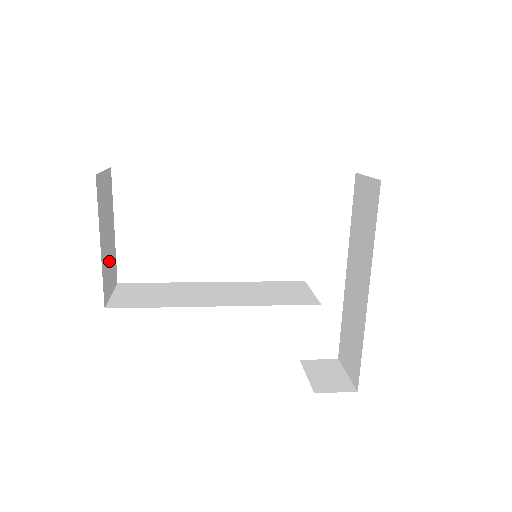
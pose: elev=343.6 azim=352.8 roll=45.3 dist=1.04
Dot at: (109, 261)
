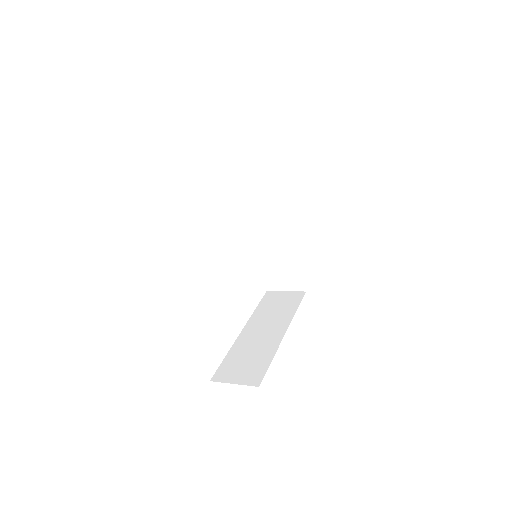
Dot at: occluded
